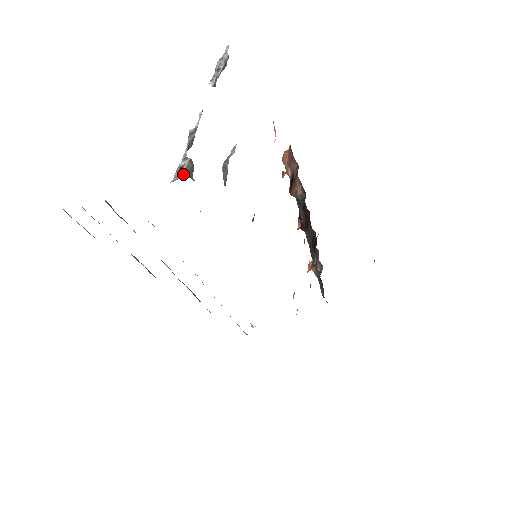
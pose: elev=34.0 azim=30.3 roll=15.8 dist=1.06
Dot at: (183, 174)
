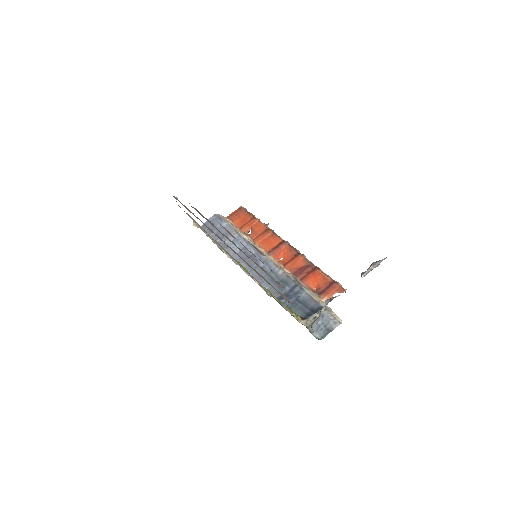
Dot at: (313, 322)
